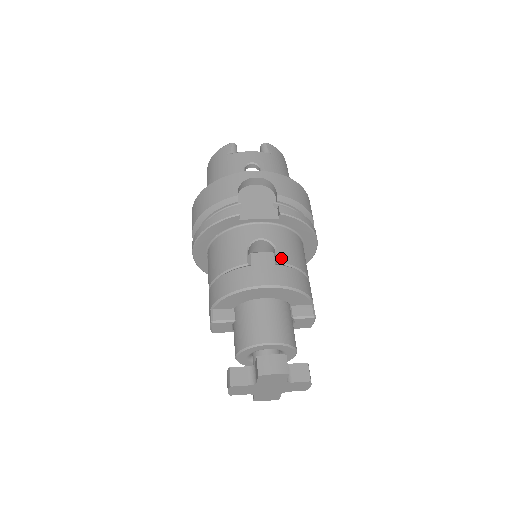
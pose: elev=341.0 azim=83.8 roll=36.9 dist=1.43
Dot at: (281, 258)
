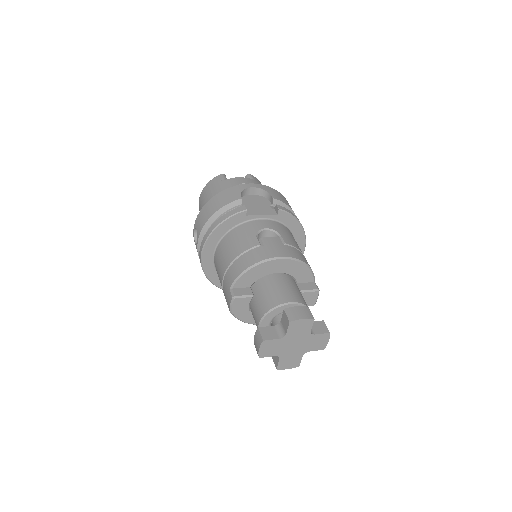
Dot at: (286, 241)
